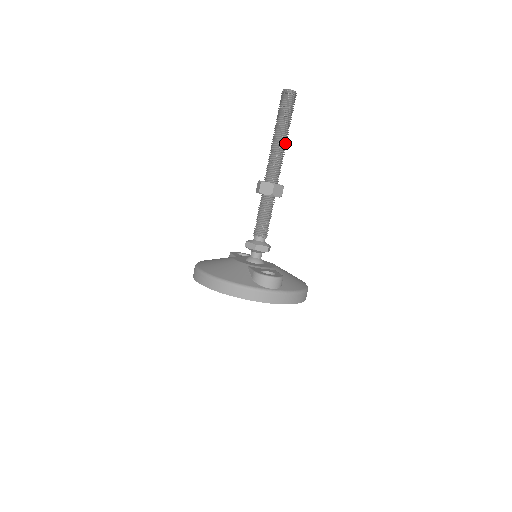
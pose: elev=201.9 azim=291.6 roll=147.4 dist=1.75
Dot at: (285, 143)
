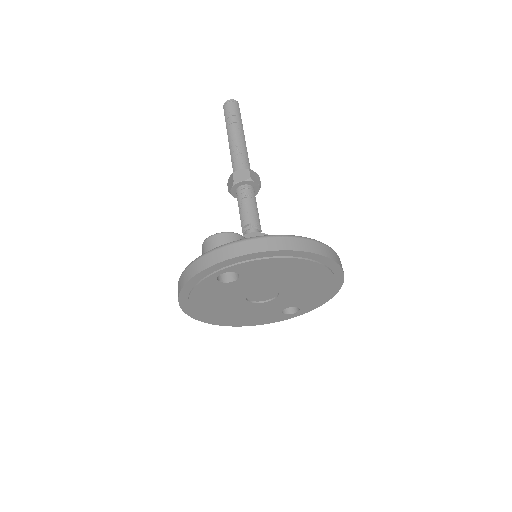
Dot at: (238, 138)
